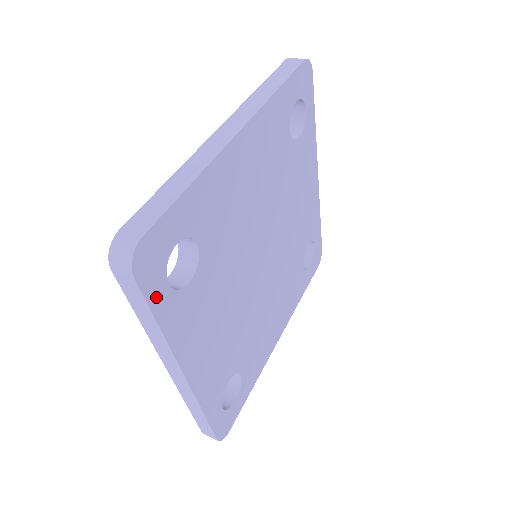
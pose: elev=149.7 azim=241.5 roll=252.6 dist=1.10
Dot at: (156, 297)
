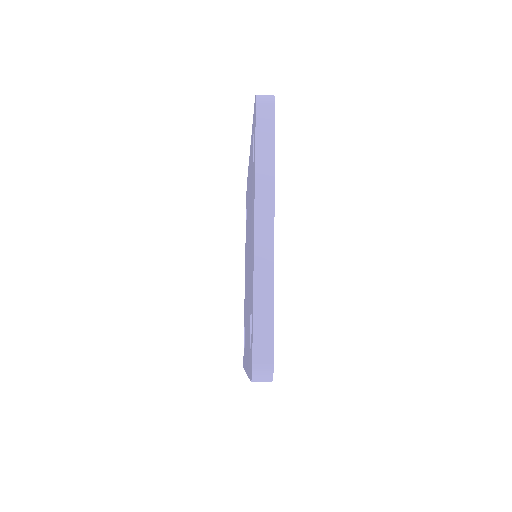
Dot at: occluded
